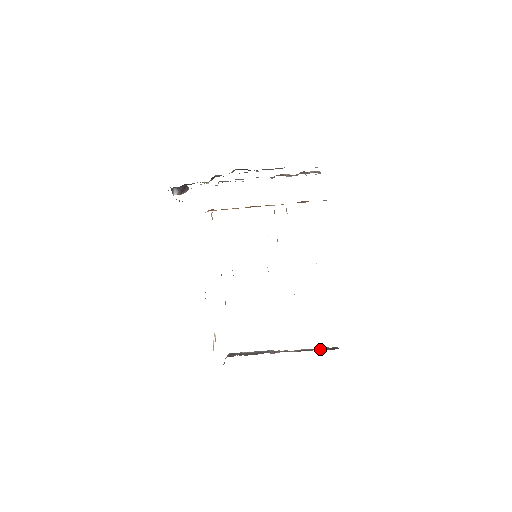
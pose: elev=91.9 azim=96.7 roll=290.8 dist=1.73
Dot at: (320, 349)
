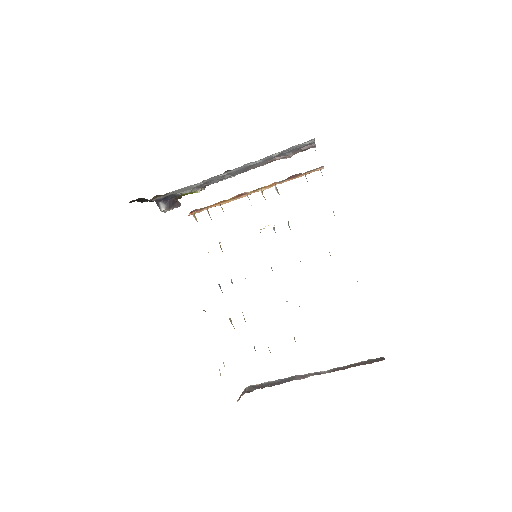
Dot at: (360, 364)
